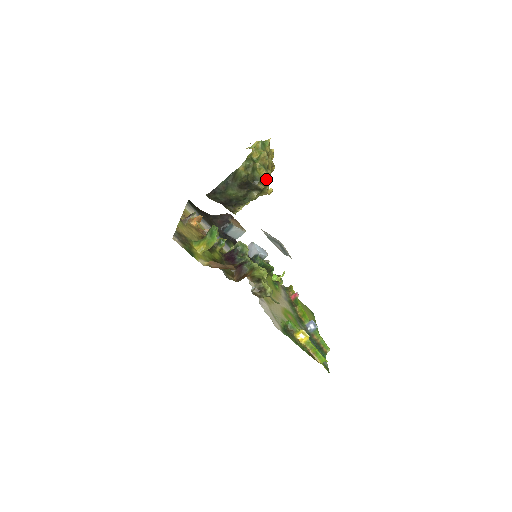
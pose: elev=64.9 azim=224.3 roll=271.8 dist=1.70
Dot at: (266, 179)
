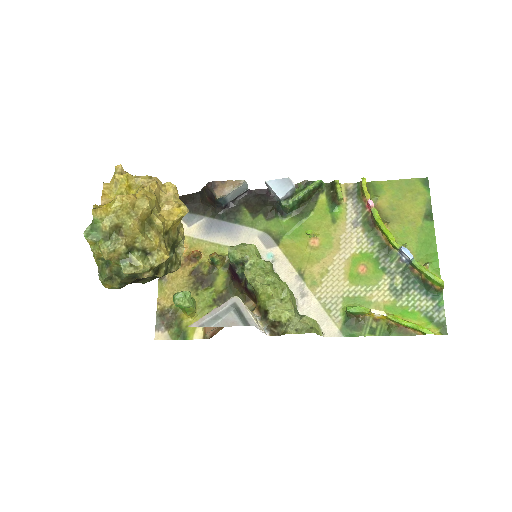
Dot at: (139, 273)
